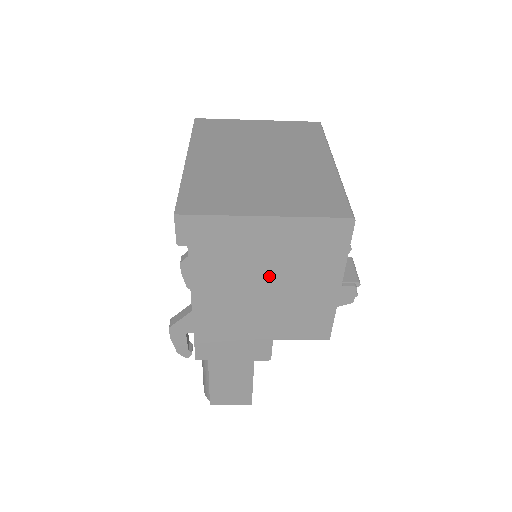
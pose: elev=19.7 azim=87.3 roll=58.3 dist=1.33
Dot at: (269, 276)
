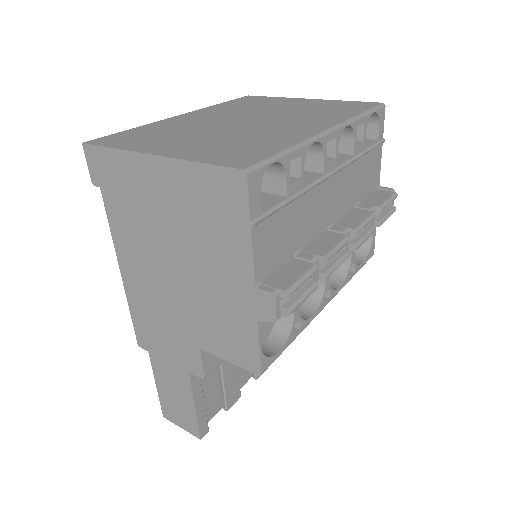
Dot at: (175, 247)
